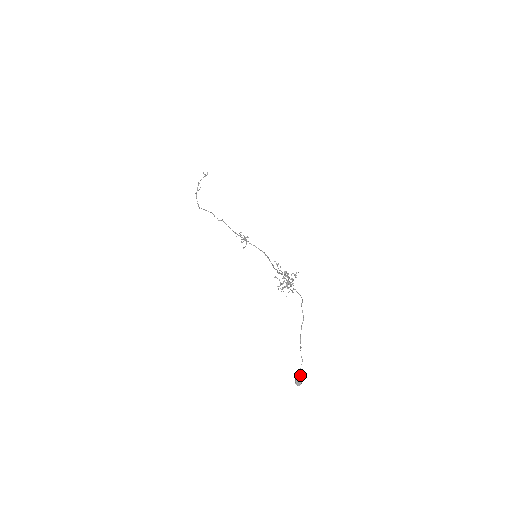
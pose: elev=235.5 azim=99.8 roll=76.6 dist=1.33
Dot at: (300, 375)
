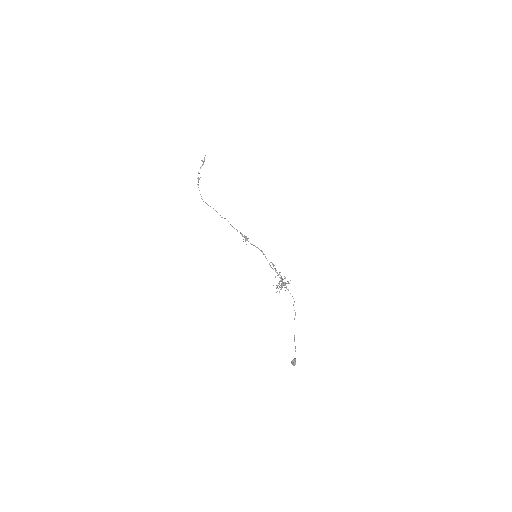
Dot at: (295, 358)
